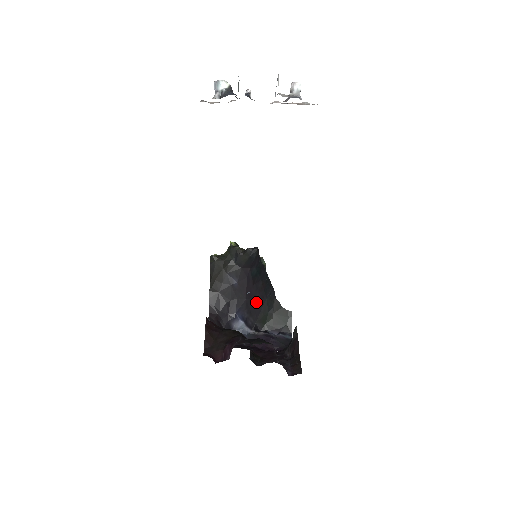
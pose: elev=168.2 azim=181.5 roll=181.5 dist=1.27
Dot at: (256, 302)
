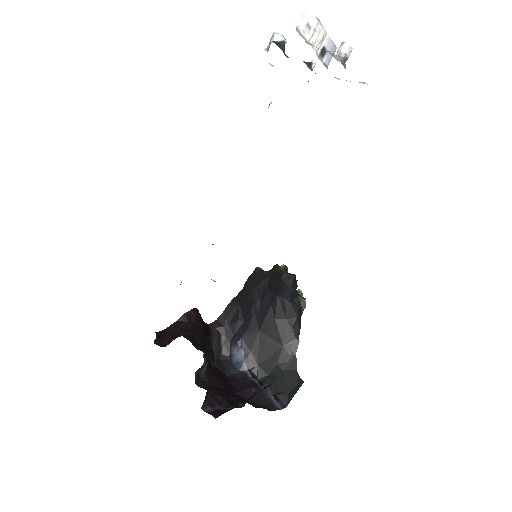
Dot at: (269, 342)
